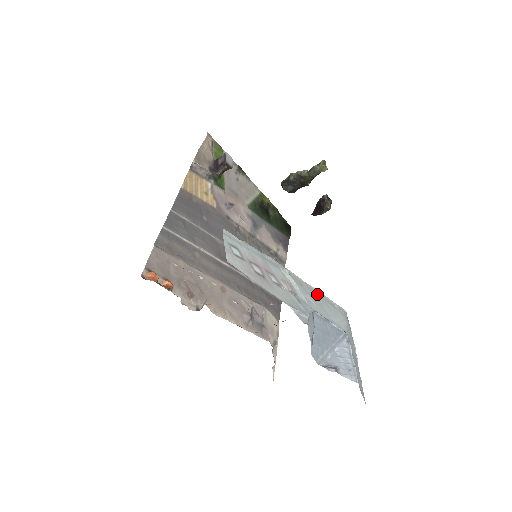
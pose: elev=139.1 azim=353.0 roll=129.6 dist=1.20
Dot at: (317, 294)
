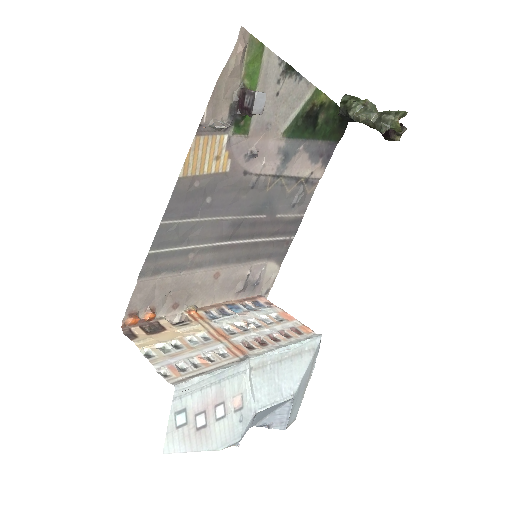
Dot at: (284, 357)
